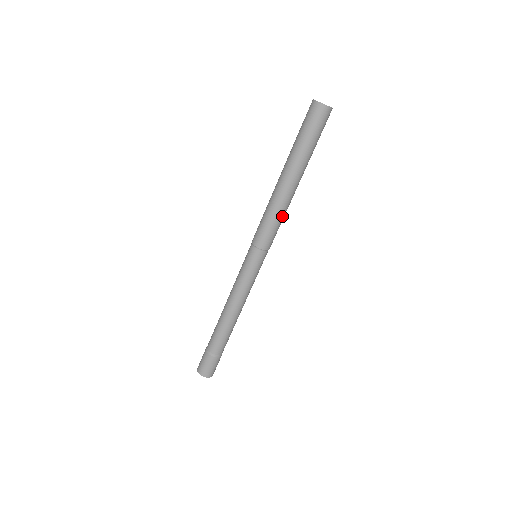
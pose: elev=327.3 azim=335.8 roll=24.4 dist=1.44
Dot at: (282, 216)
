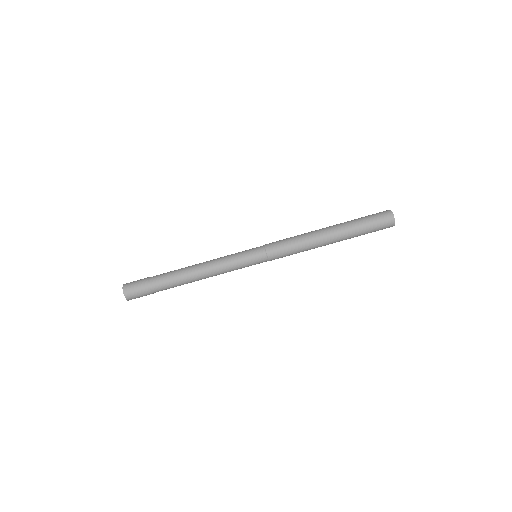
Dot at: (300, 245)
